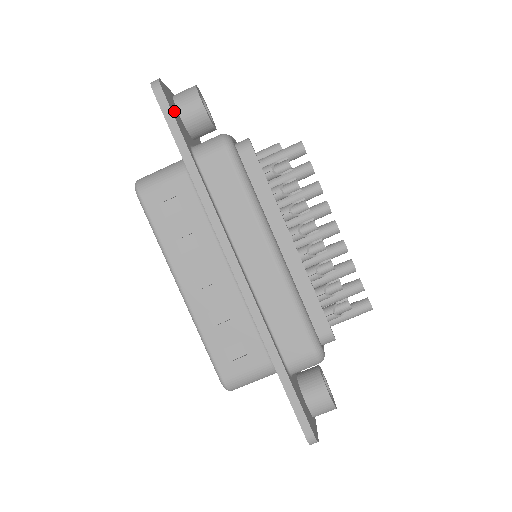
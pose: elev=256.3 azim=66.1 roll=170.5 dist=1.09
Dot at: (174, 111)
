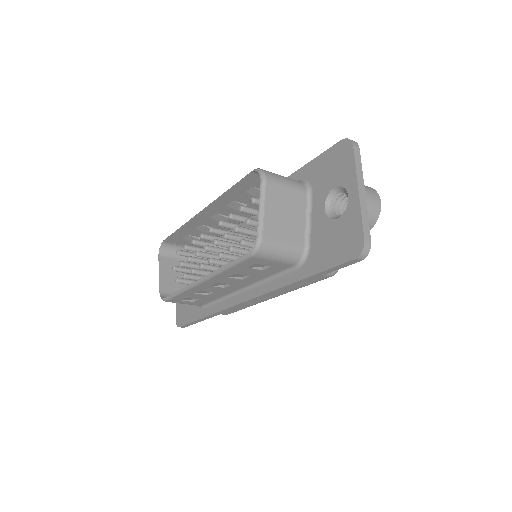
Dot at: occluded
